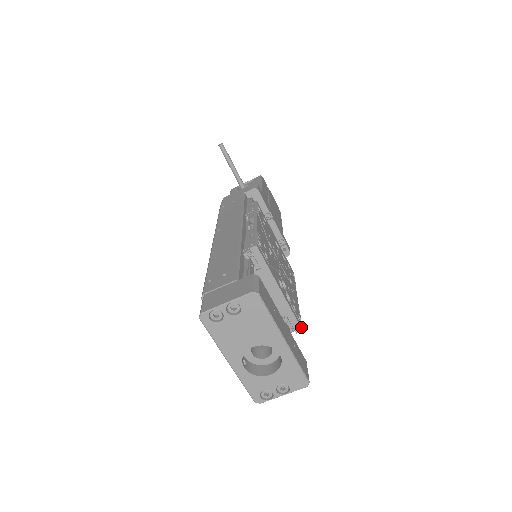
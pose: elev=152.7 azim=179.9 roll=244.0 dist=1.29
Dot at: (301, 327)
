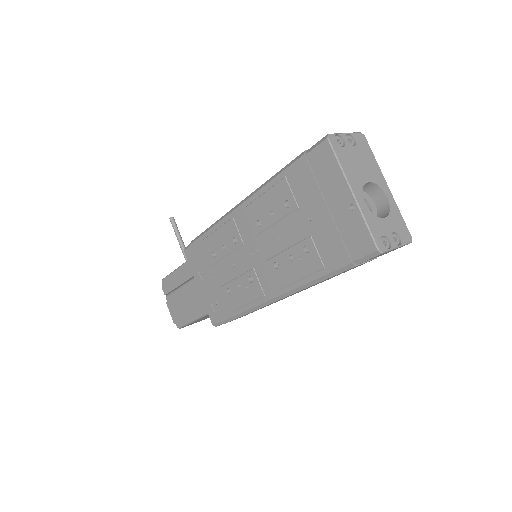
Dot at: occluded
